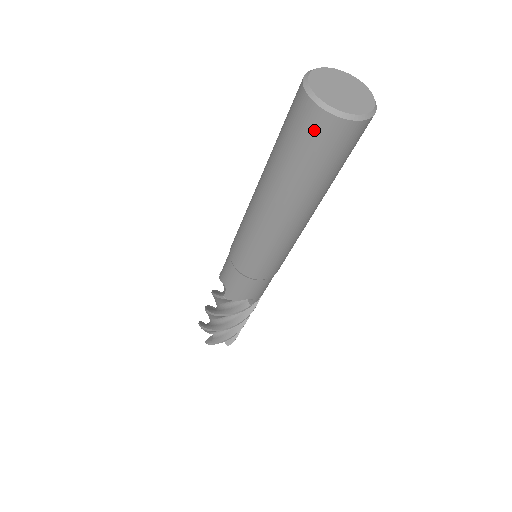
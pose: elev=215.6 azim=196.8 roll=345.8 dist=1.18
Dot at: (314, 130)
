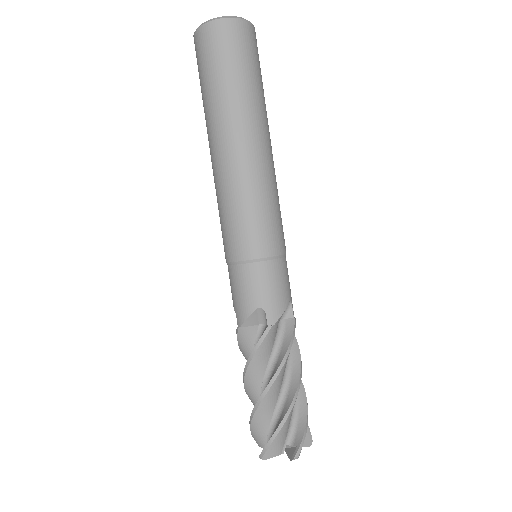
Dot at: (236, 38)
